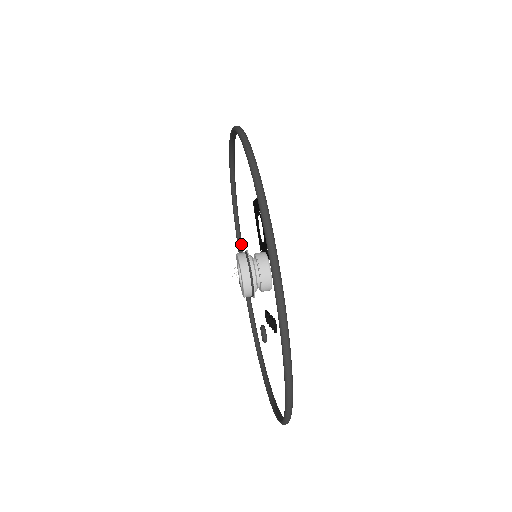
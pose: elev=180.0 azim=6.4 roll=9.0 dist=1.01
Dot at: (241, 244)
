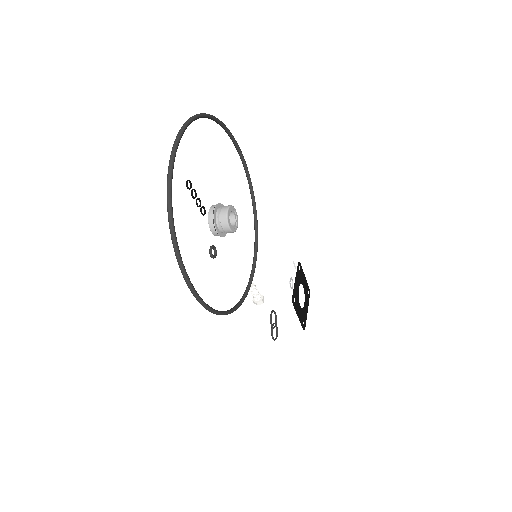
Dot at: (255, 260)
